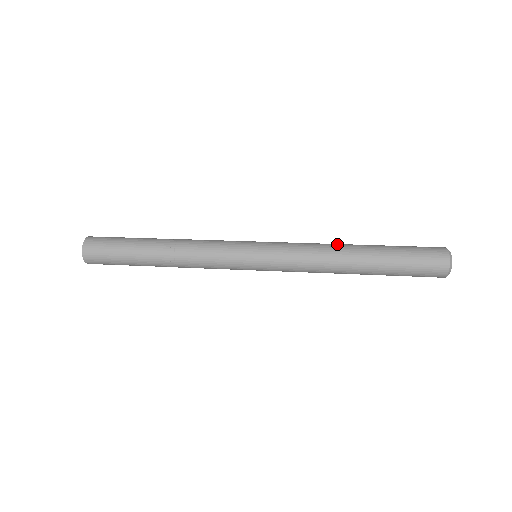
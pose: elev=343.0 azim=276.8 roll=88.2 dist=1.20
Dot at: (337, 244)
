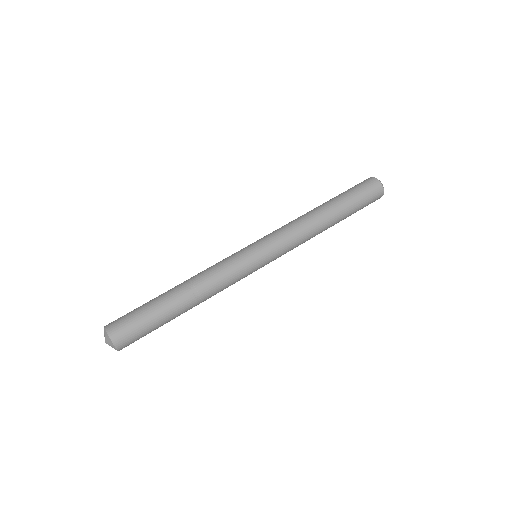
Dot at: (307, 213)
